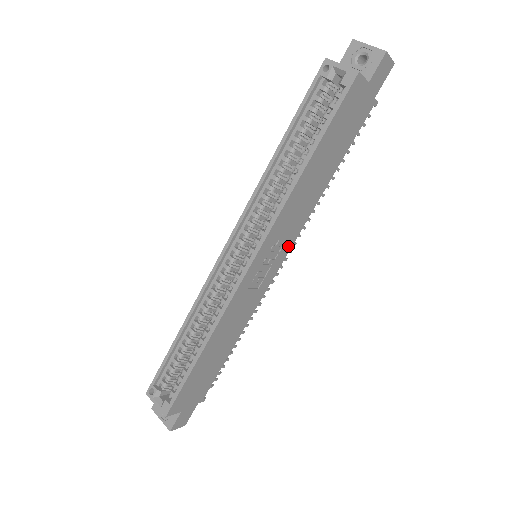
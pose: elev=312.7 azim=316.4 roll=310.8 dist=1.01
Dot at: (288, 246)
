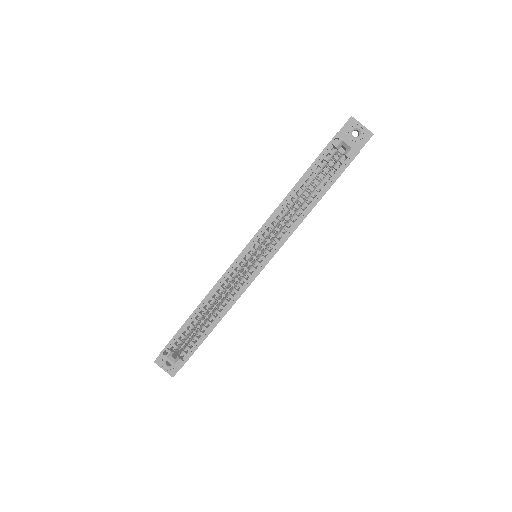
Dot at: occluded
